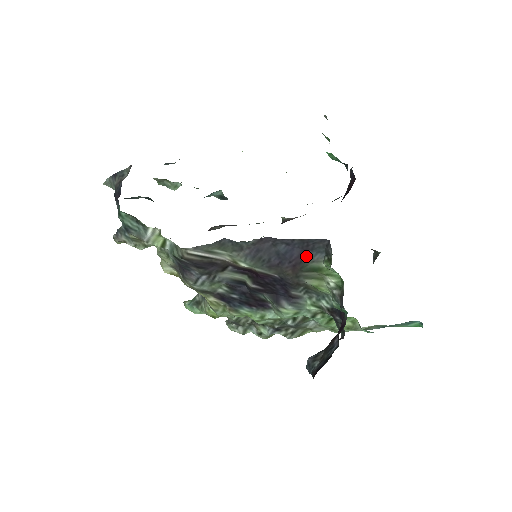
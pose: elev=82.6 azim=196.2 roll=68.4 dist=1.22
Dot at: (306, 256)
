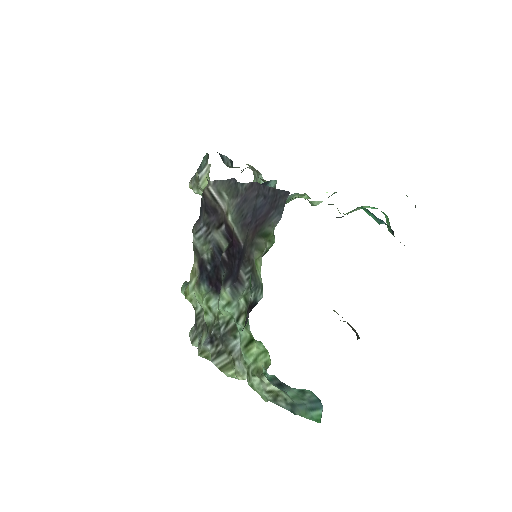
Dot at: (269, 216)
